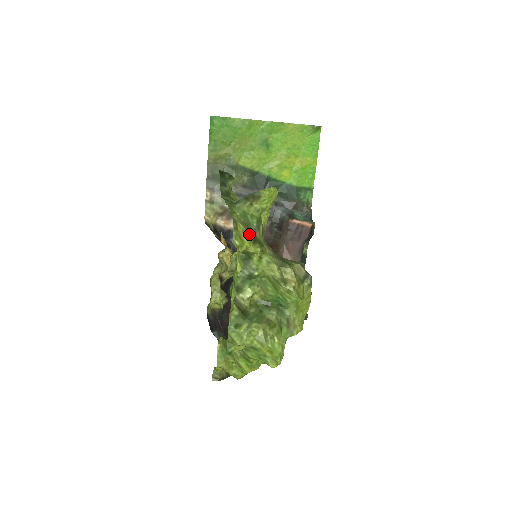
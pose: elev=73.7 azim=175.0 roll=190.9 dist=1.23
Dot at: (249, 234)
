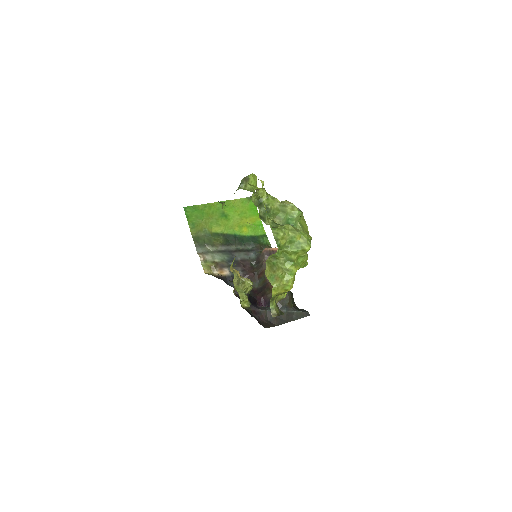
Dot at: occluded
